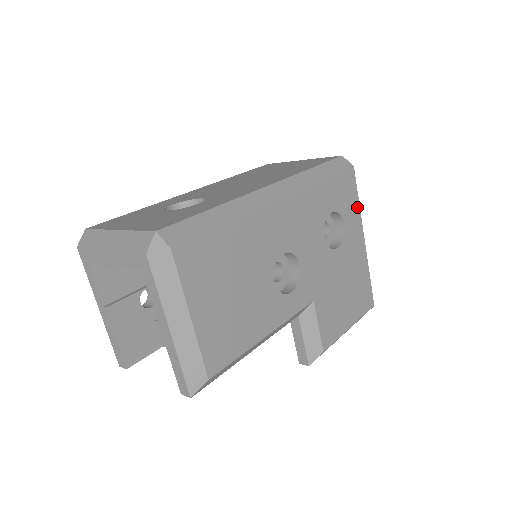
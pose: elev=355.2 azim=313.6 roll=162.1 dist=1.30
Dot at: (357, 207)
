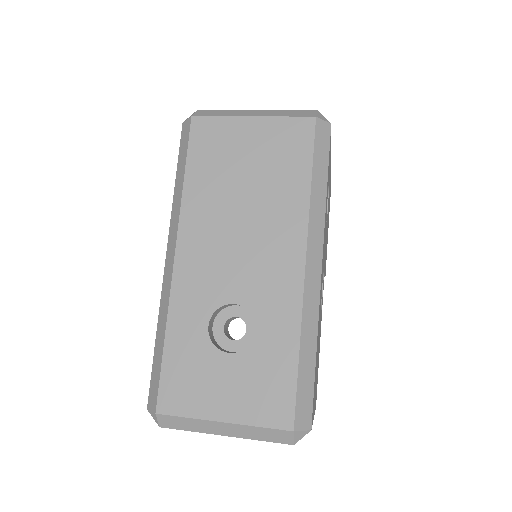
Dot at: occluded
